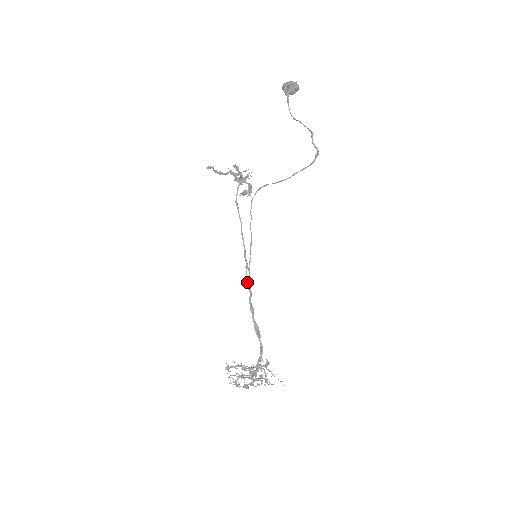
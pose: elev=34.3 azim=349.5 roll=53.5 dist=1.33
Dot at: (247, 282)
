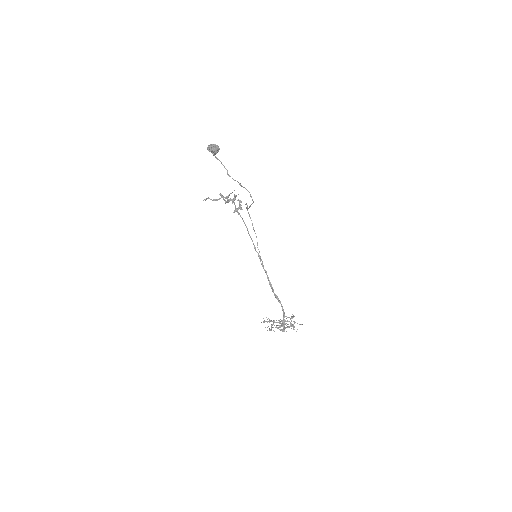
Dot at: (263, 267)
